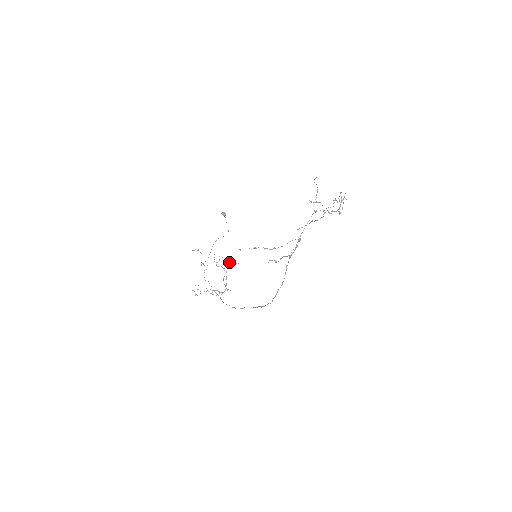
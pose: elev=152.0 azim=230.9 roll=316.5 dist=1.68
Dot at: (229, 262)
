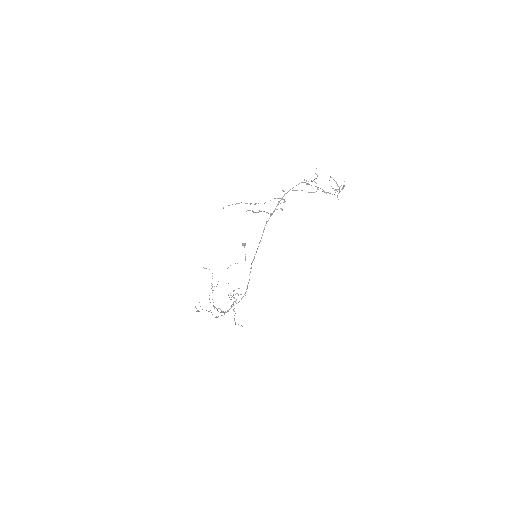
Dot at: occluded
